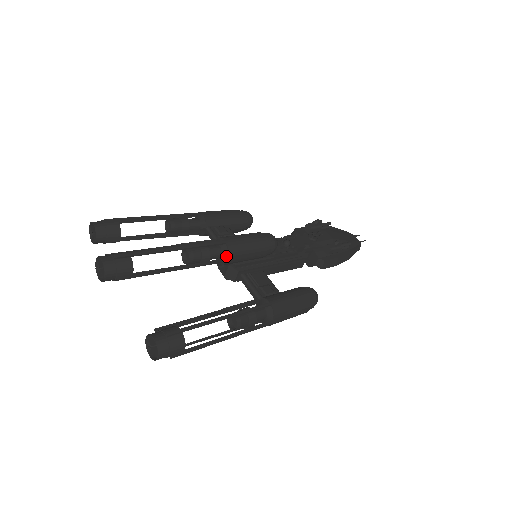
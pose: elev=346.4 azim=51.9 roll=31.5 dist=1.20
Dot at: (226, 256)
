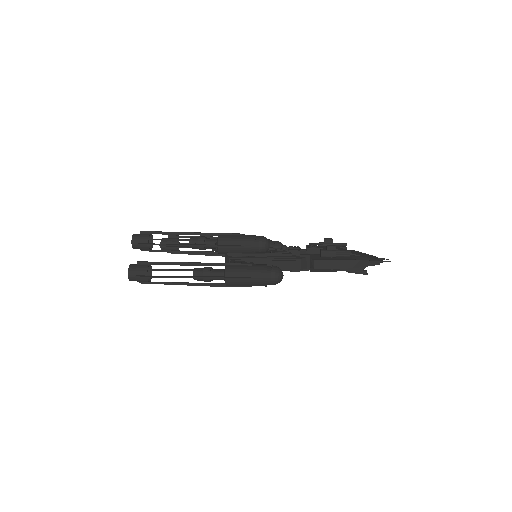
Dot at: (217, 244)
